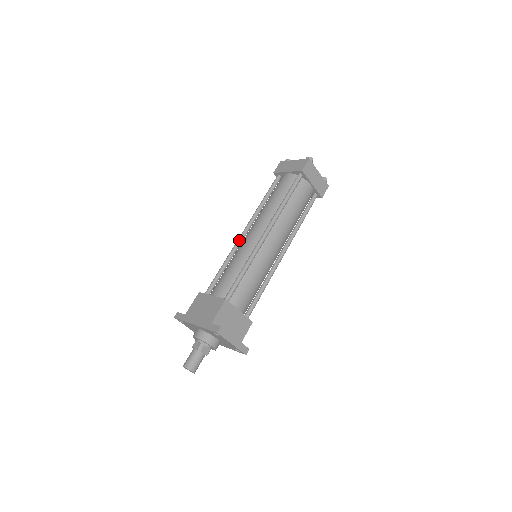
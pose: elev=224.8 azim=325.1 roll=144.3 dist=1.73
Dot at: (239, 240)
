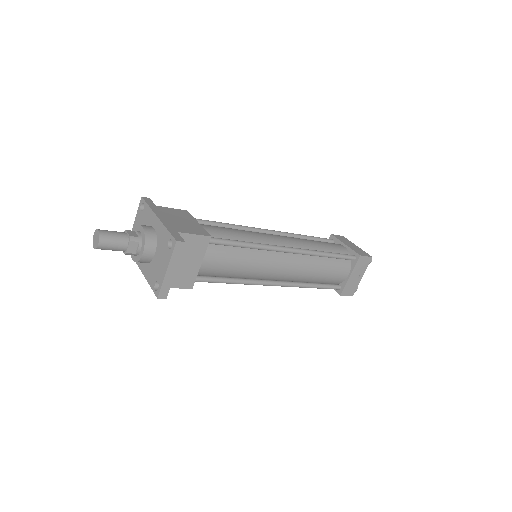
Dot at: (260, 229)
